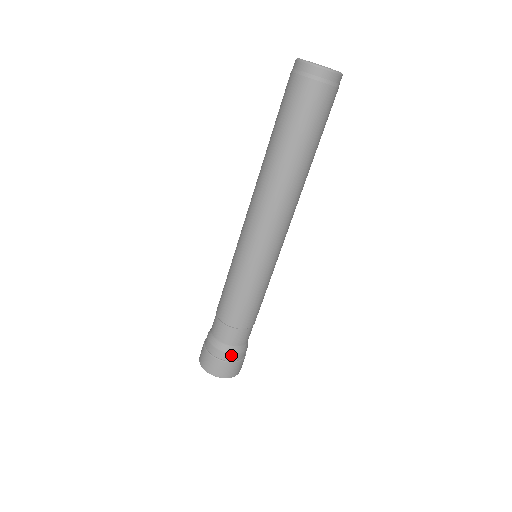
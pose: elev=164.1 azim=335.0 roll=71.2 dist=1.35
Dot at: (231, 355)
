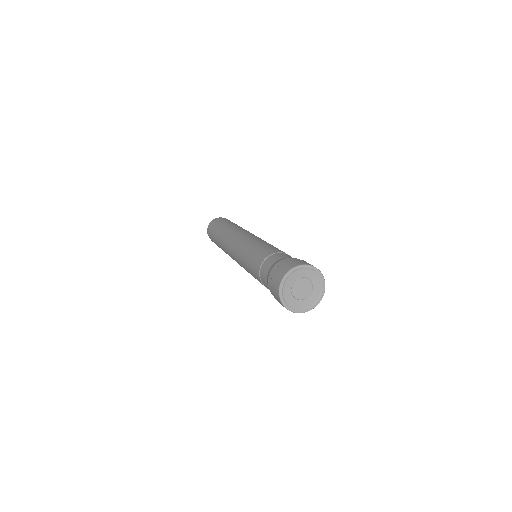
Dot at: (282, 261)
